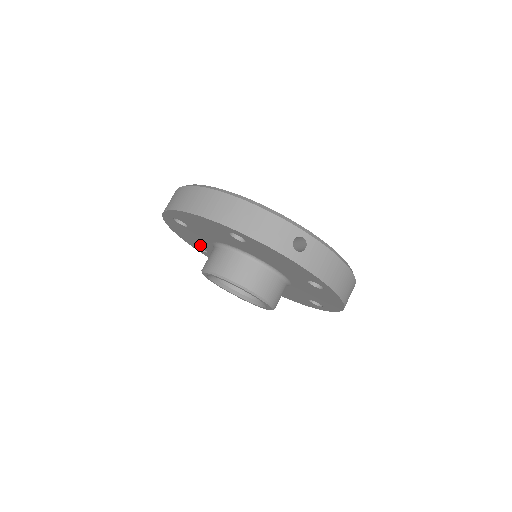
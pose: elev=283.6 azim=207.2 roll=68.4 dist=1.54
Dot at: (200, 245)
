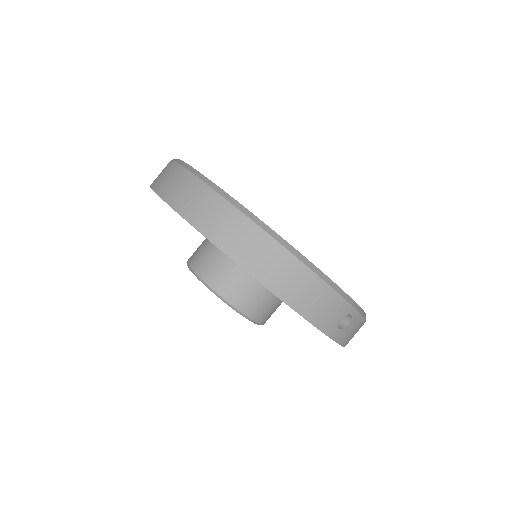
Dot at: occluded
